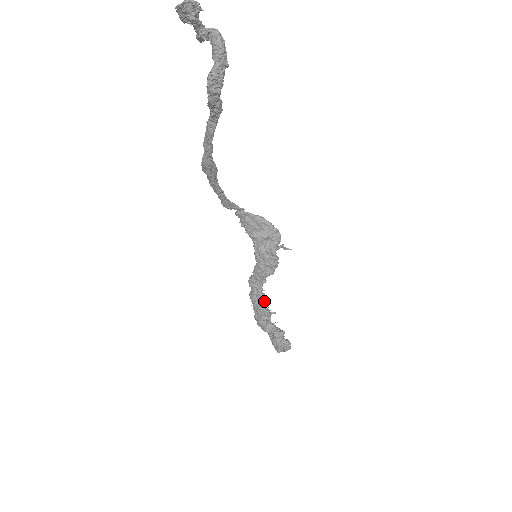
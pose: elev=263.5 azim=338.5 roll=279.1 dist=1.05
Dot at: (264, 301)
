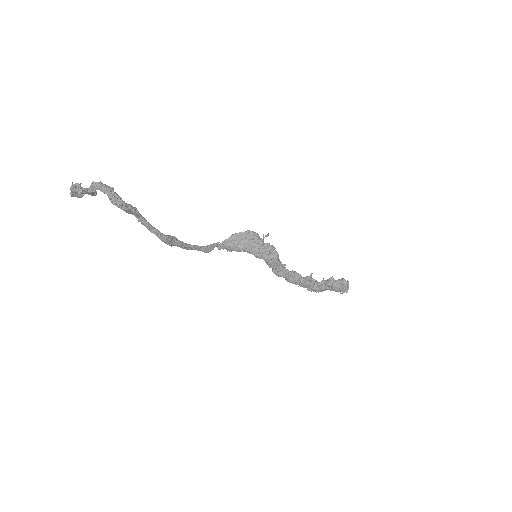
Dot at: (298, 275)
